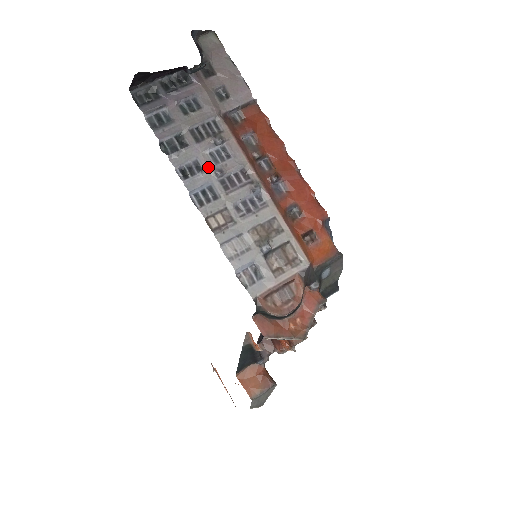
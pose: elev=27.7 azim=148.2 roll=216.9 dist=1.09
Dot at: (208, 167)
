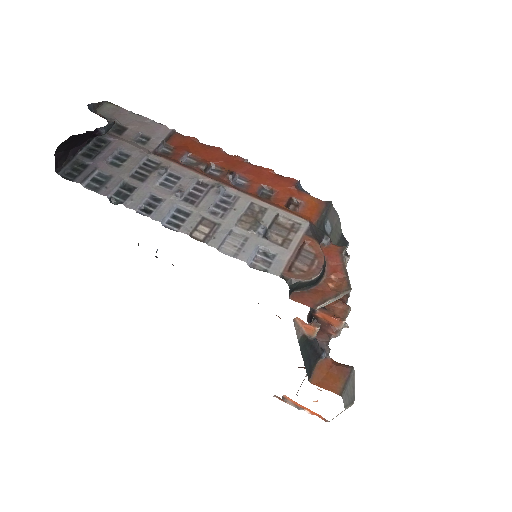
Dot at: (165, 195)
